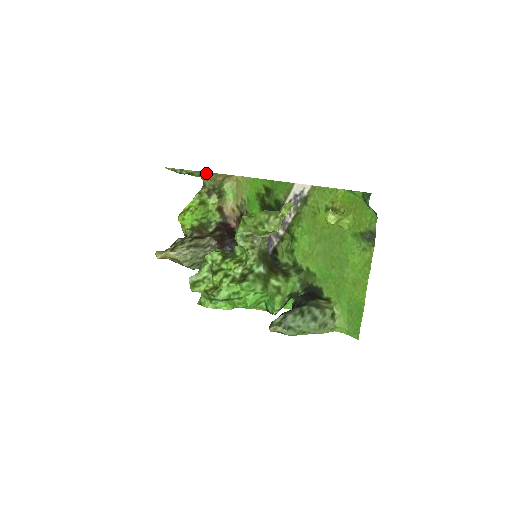
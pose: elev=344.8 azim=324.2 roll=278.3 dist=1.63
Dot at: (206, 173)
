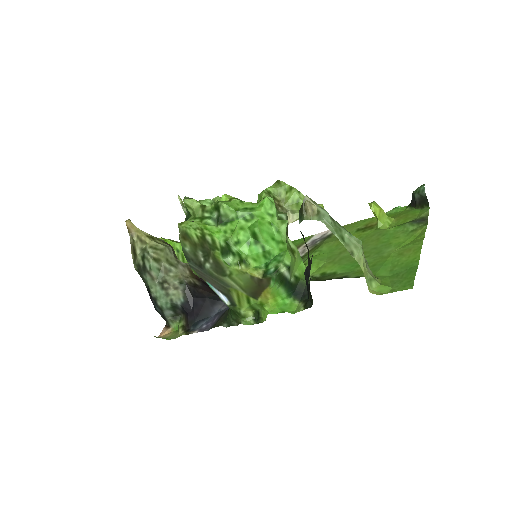
Dot at: occluded
